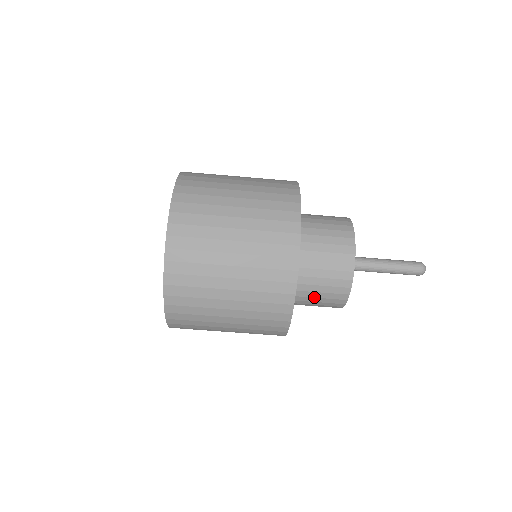
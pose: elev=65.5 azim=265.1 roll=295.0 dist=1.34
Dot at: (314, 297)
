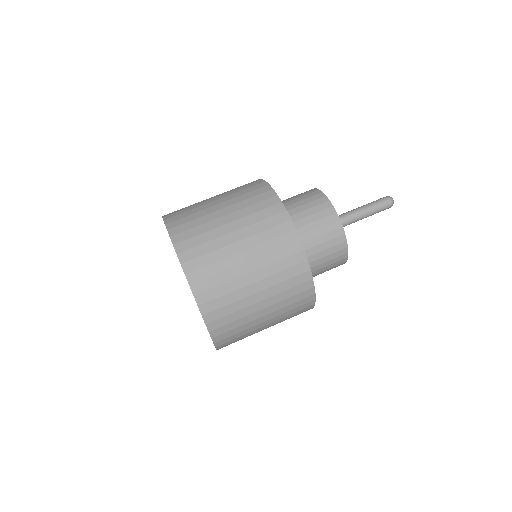
Dot at: (298, 206)
